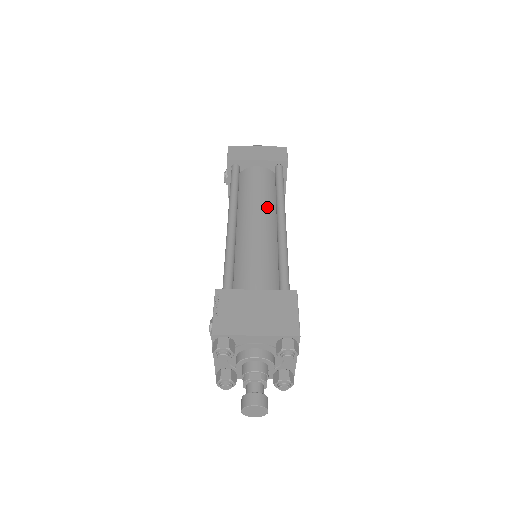
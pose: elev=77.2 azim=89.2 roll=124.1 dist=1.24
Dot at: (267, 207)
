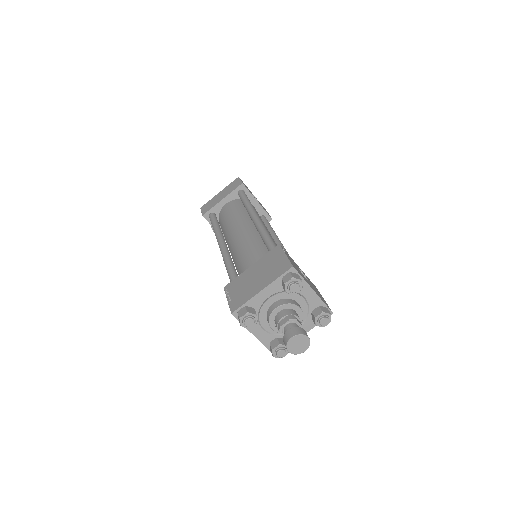
Dot at: (243, 220)
